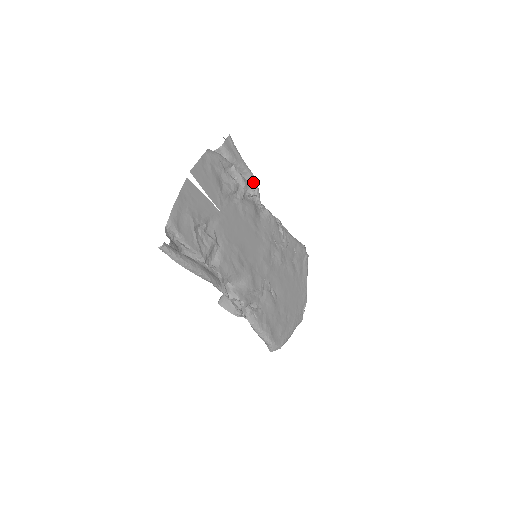
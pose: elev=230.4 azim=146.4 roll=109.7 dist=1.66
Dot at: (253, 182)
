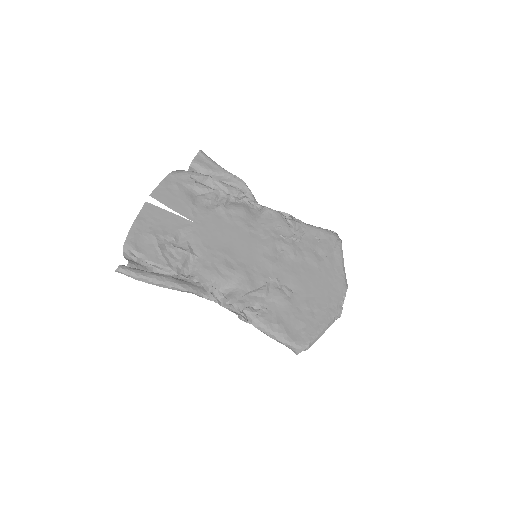
Dot at: (241, 185)
